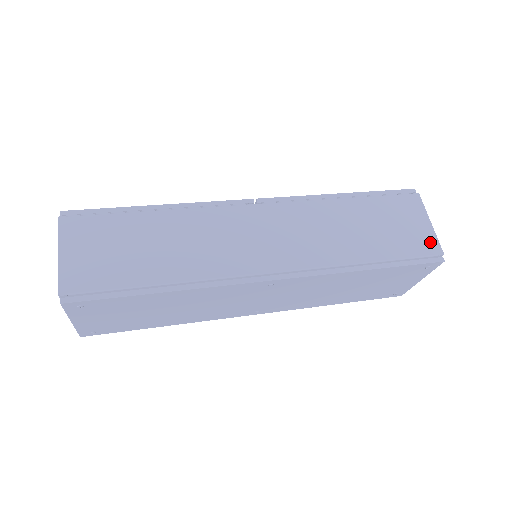
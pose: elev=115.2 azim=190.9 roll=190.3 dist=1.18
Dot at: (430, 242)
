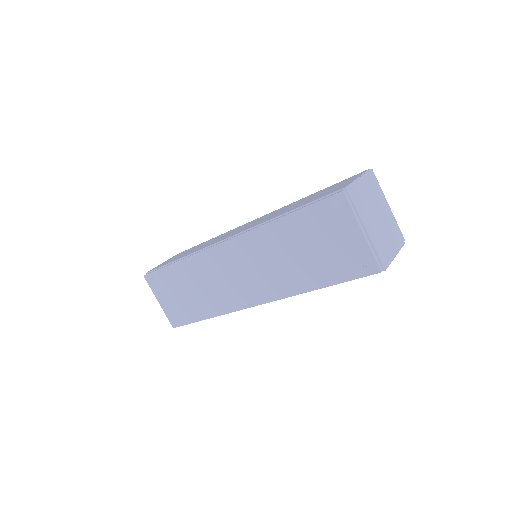
Dot at: (343, 186)
